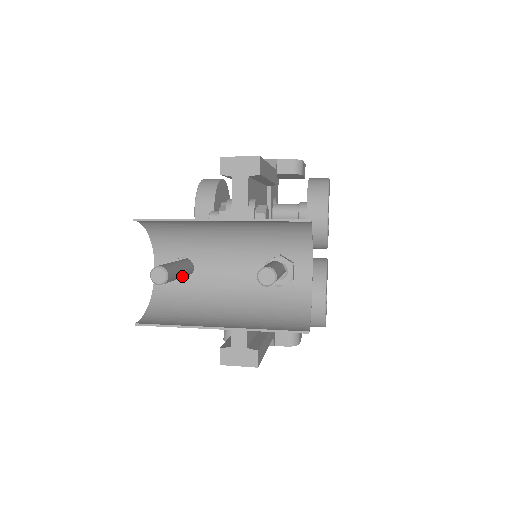
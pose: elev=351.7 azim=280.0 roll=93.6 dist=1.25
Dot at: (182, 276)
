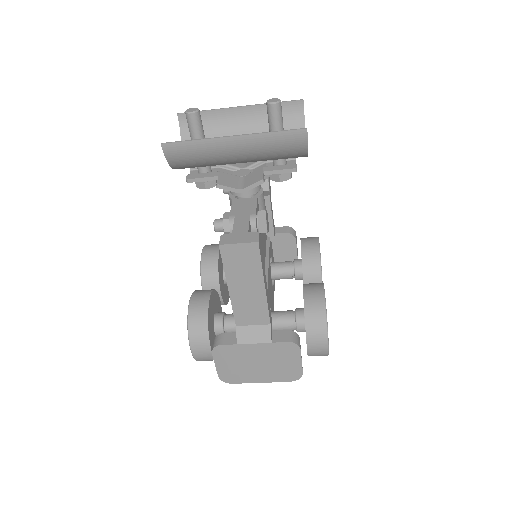
Dot at: occluded
